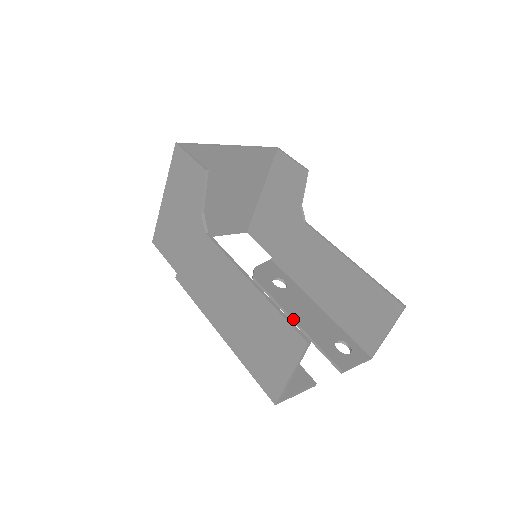
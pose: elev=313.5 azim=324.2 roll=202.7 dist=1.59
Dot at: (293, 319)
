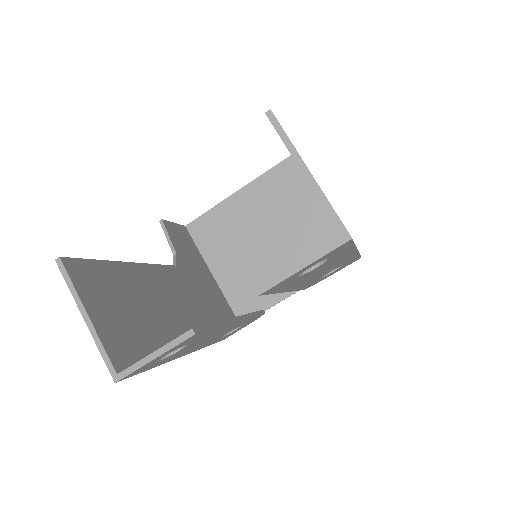
Dot at: occluded
